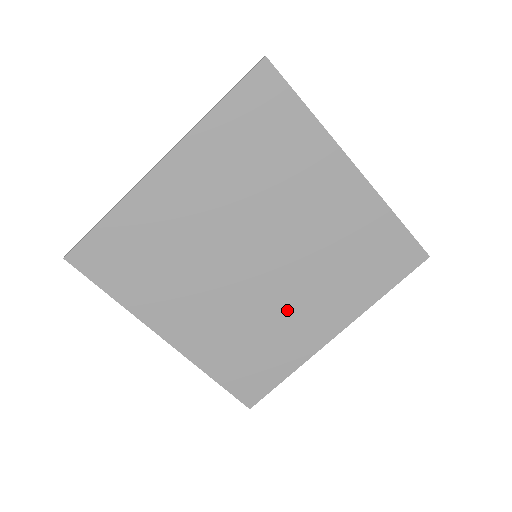
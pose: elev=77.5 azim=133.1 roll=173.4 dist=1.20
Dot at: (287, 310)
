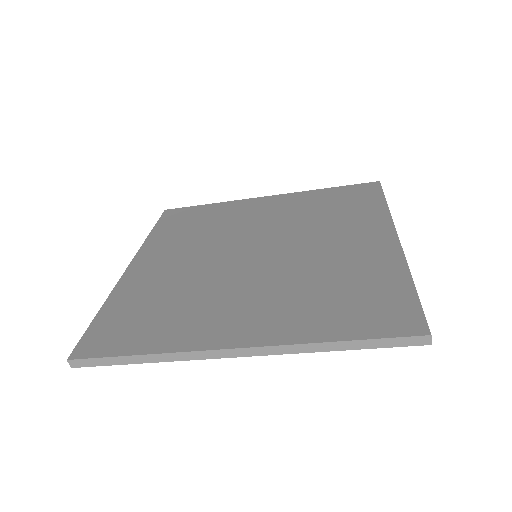
Dot at: occluded
